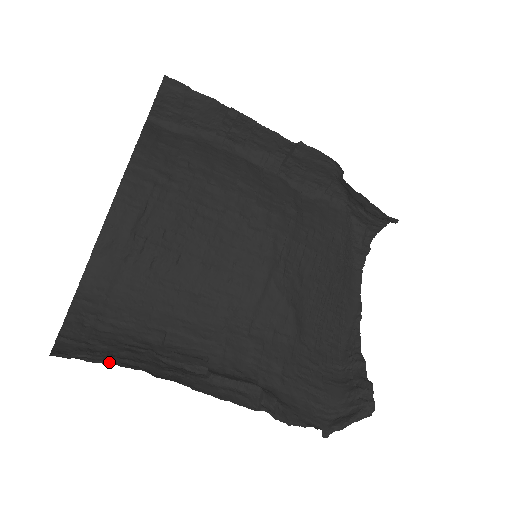
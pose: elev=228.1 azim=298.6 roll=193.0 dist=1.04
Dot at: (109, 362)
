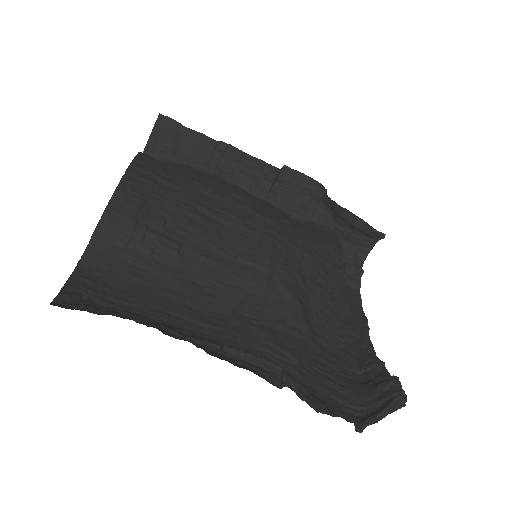
Dot at: (114, 314)
